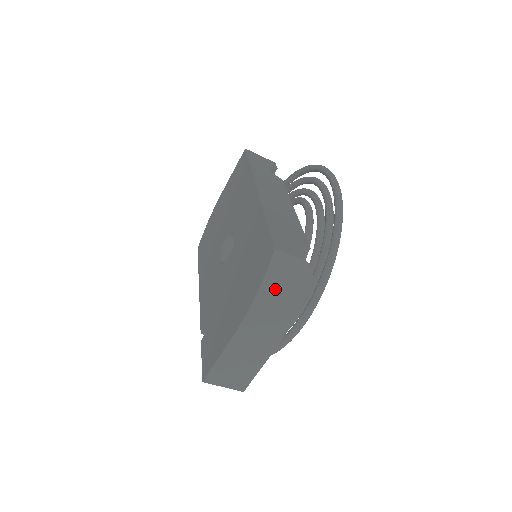
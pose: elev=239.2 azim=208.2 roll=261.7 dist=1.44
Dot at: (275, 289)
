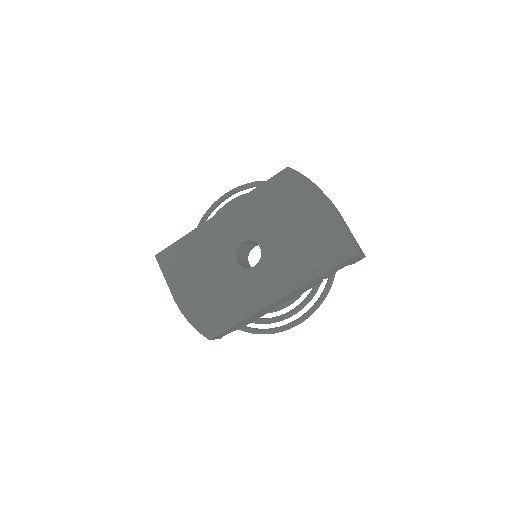
Dot at: occluded
